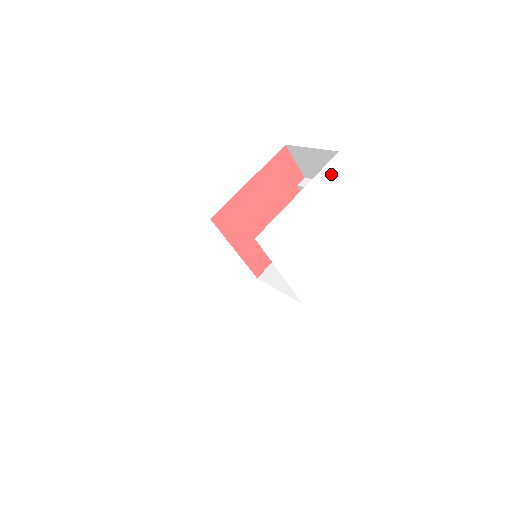
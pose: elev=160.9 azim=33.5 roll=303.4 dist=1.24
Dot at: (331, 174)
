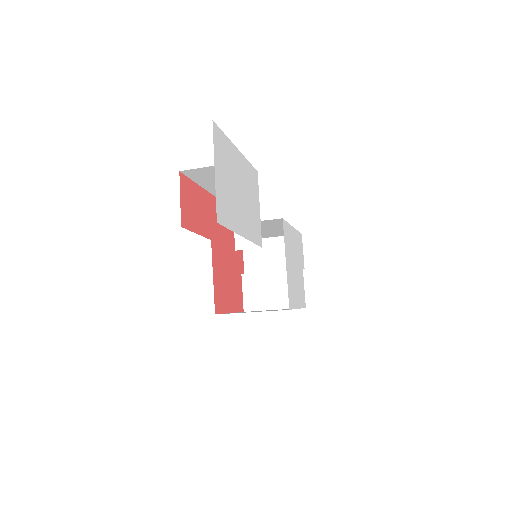
Dot at: (300, 241)
